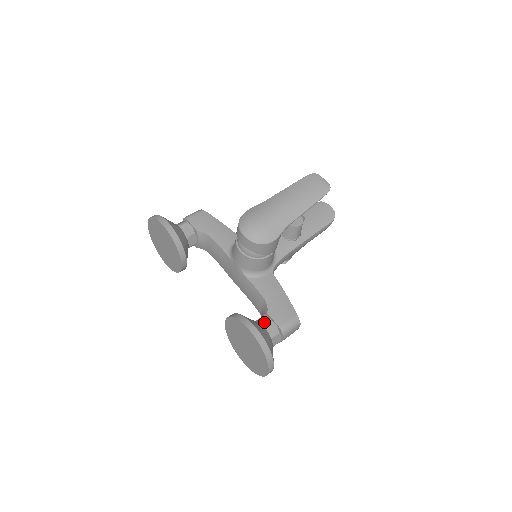
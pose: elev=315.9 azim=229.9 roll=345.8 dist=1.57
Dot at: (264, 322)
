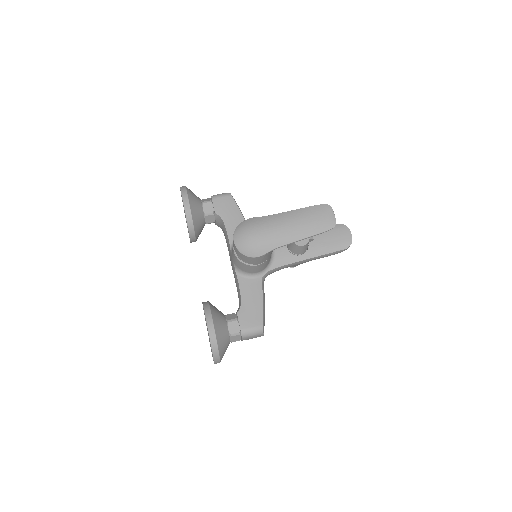
Dot at: (230, 320)
